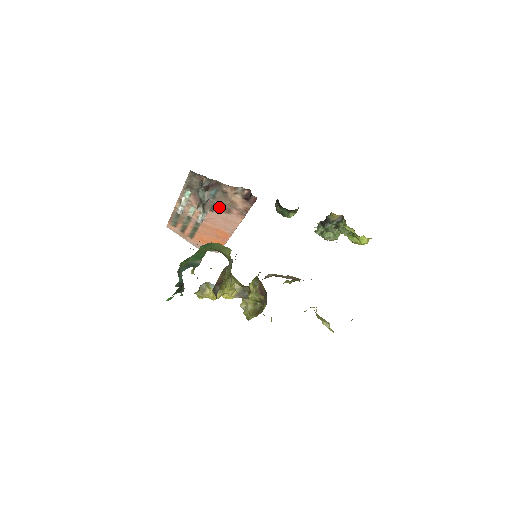
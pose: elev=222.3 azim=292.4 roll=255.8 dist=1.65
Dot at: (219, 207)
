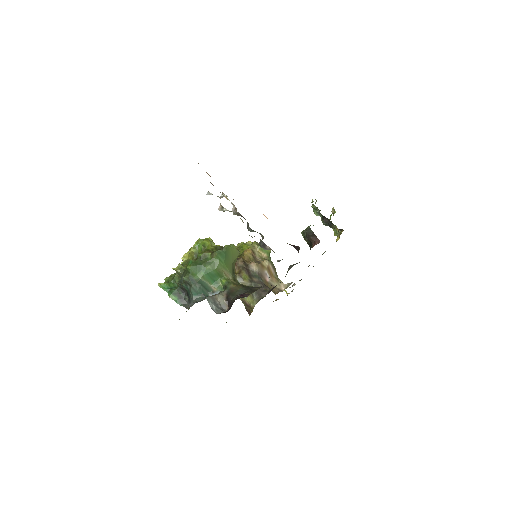
Dot at: occluded
